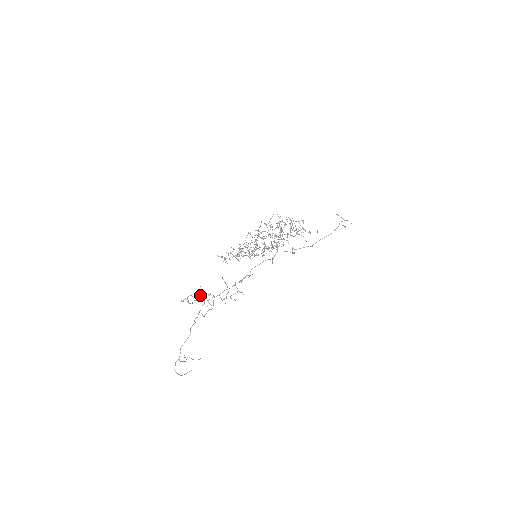
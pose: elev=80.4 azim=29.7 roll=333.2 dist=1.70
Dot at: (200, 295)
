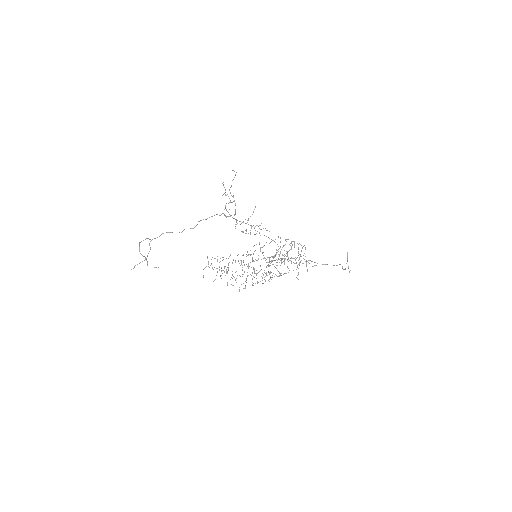
Dot at: (230, 200)
